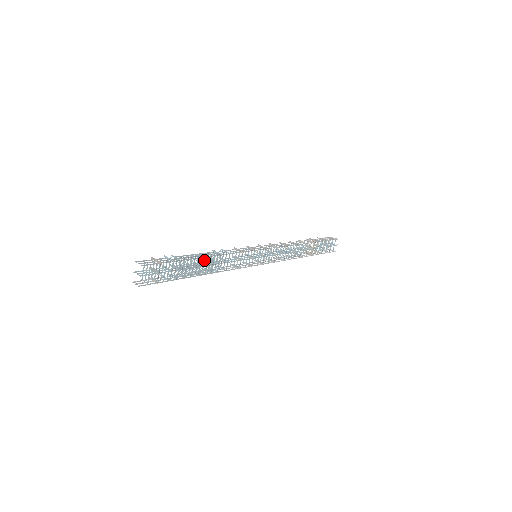
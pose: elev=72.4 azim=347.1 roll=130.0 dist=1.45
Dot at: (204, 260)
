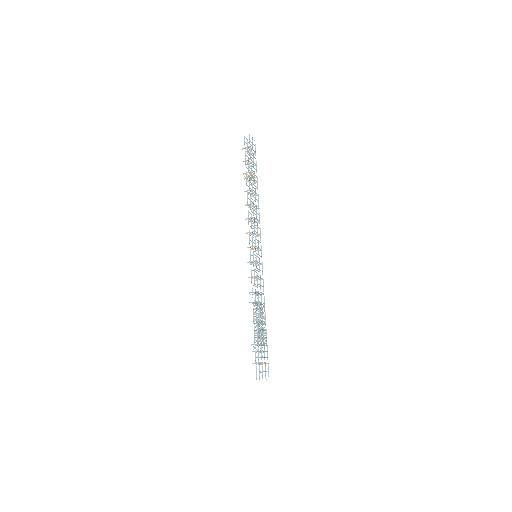
Dot at: occluded
